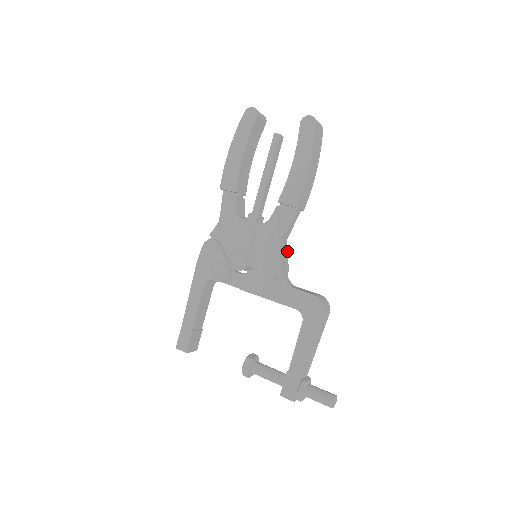
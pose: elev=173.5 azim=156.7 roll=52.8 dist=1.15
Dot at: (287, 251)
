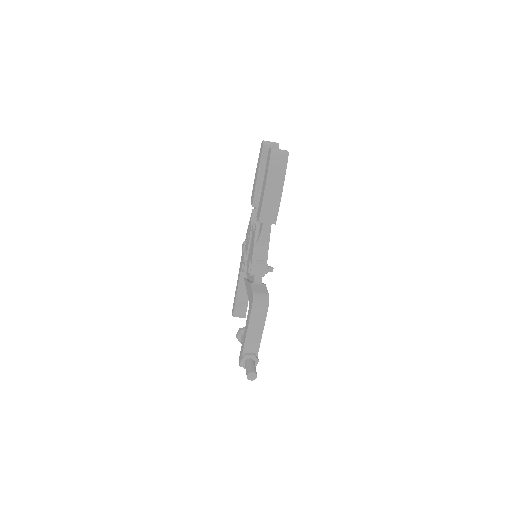
Dot at: (267, 255)
